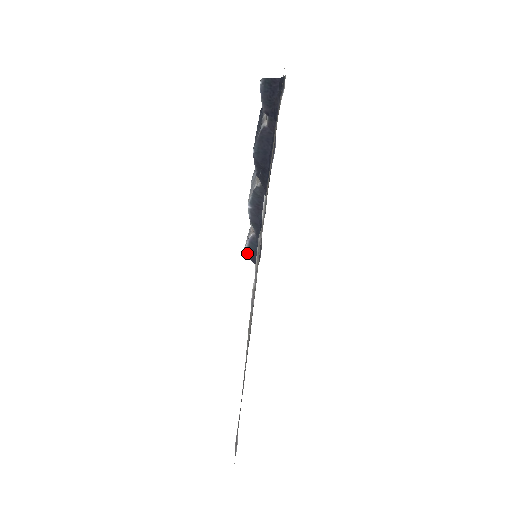
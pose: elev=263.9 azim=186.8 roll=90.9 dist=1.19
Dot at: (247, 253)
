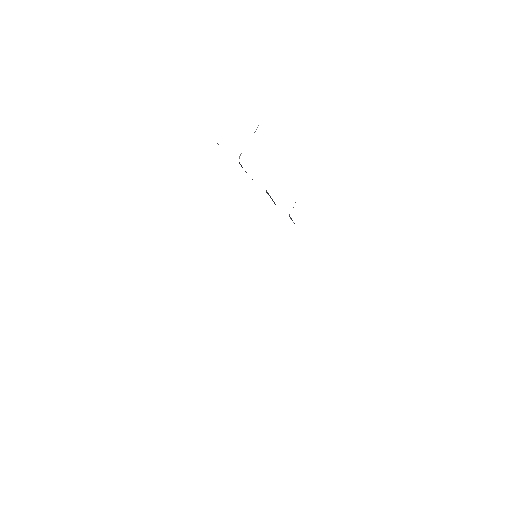
Dot at: occluded
